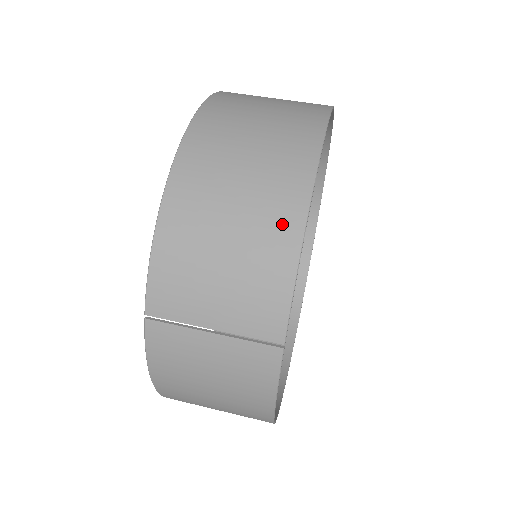
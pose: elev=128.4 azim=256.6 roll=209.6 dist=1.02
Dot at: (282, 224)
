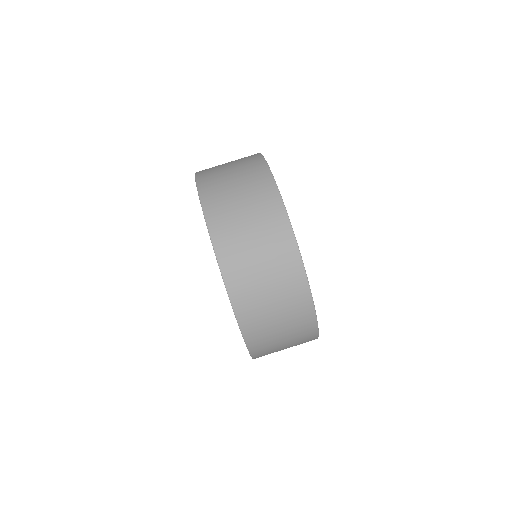
Dot at: (306, 325)
